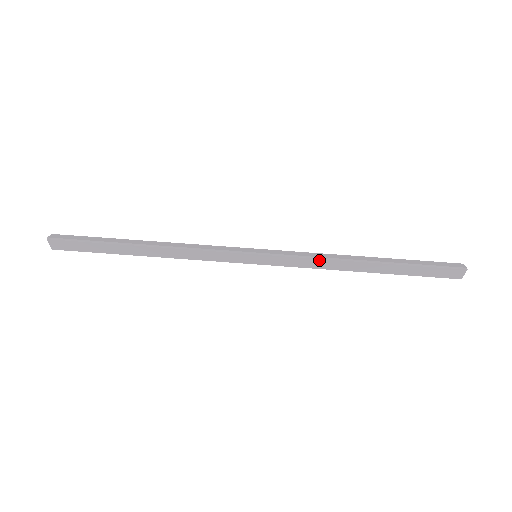
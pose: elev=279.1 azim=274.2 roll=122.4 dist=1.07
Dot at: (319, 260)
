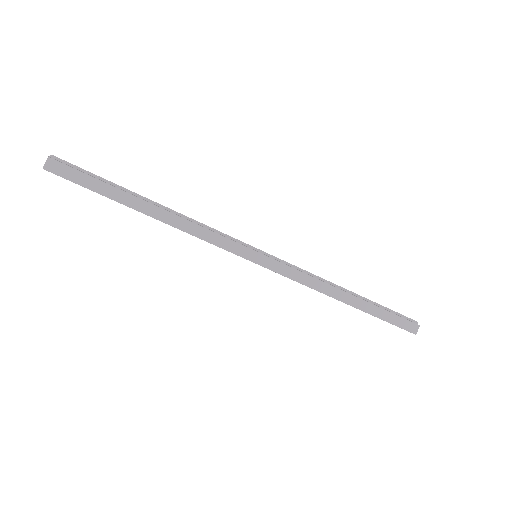
Dot at: (307, 285)
